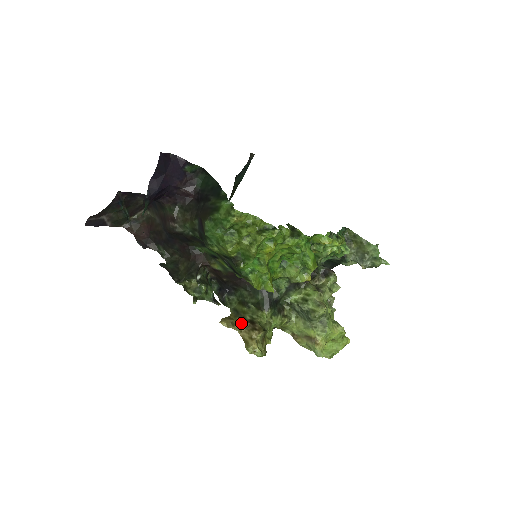
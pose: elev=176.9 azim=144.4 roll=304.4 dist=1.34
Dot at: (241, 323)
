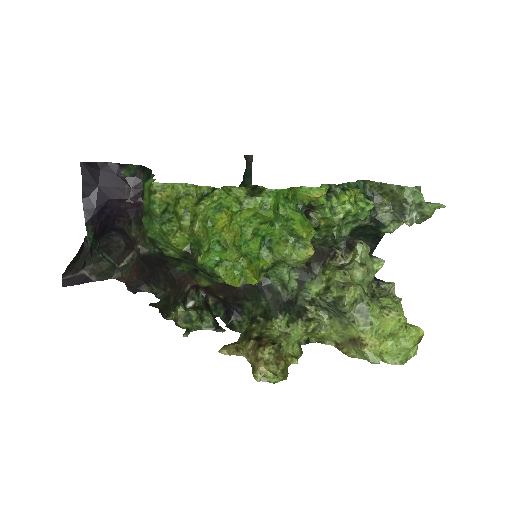
Dot at: (246, 344)
